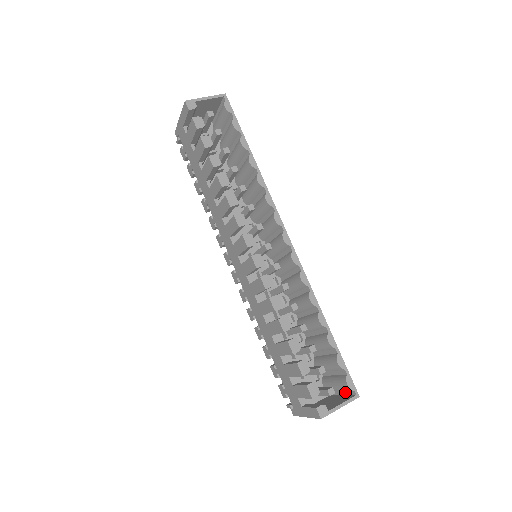
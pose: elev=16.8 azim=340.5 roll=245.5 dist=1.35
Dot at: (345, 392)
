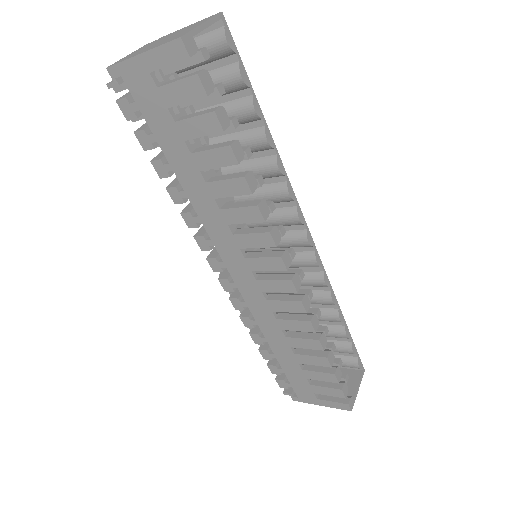
Dot at: (345, 367)
